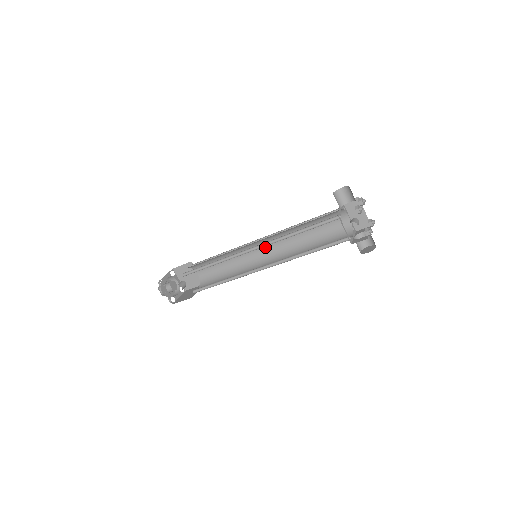
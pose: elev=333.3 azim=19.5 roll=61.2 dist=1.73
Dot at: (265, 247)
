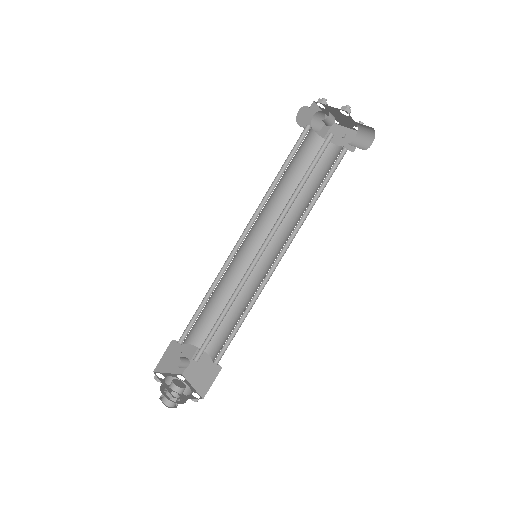
Dot at: (270, 252)
